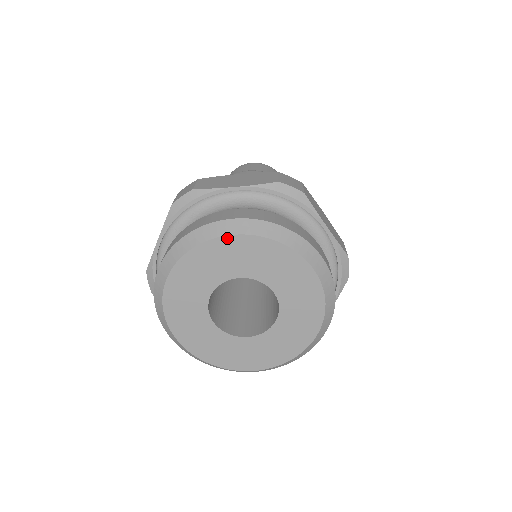
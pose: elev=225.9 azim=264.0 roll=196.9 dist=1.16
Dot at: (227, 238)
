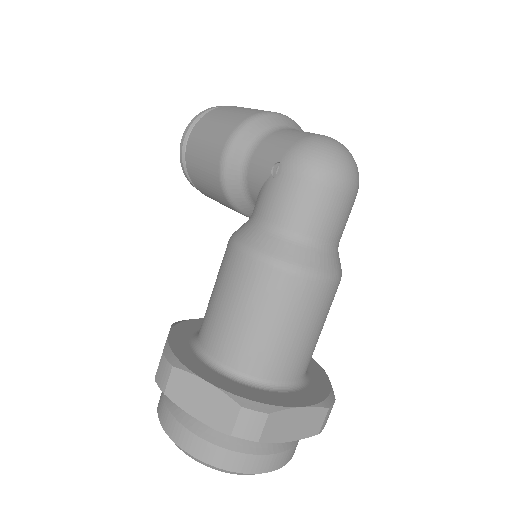
Dot at: occluded
